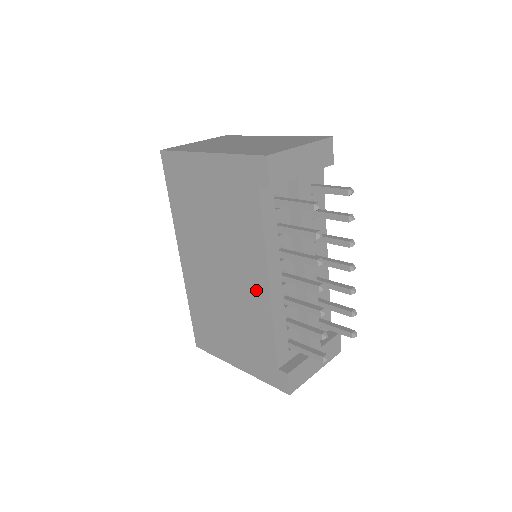
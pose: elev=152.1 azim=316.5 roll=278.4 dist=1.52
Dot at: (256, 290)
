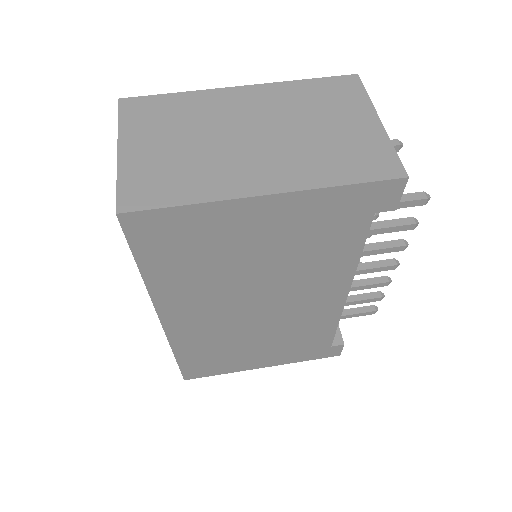
Dot at: (323, 305)
